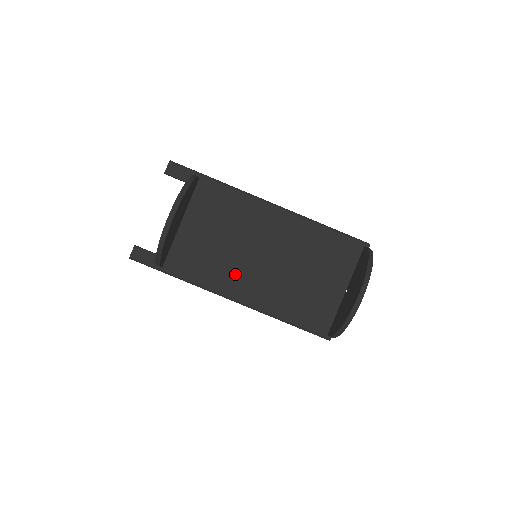
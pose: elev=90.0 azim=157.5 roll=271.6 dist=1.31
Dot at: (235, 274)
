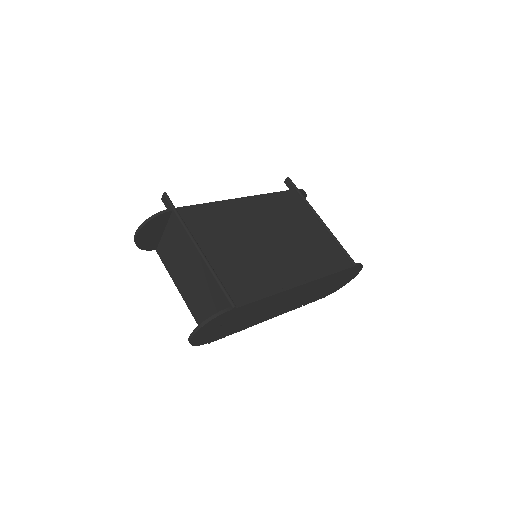
Dot at: (179, 275)
